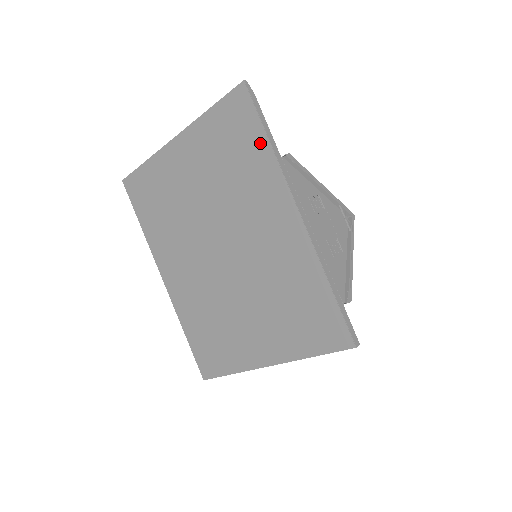
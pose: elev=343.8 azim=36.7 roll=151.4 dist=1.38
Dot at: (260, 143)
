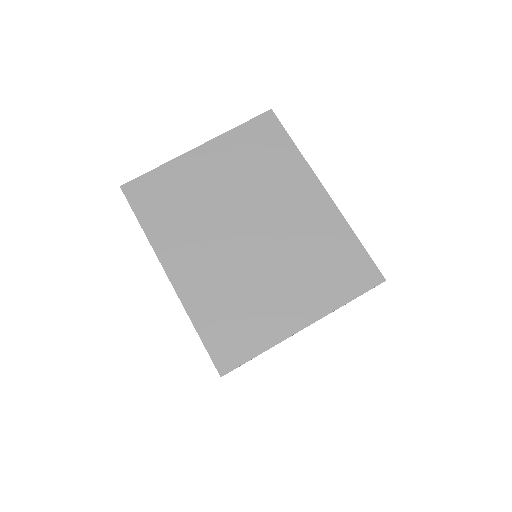
Dot at: (287, 147)
